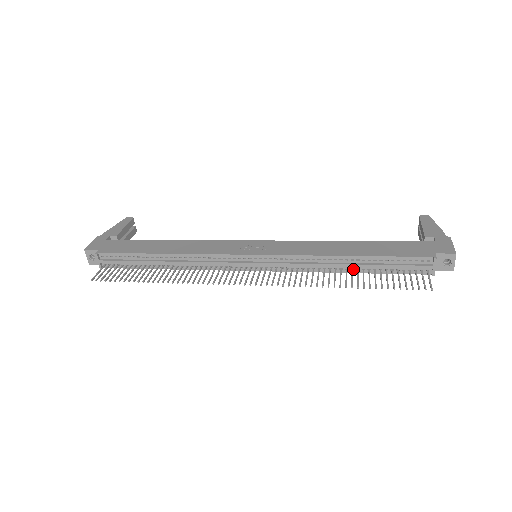
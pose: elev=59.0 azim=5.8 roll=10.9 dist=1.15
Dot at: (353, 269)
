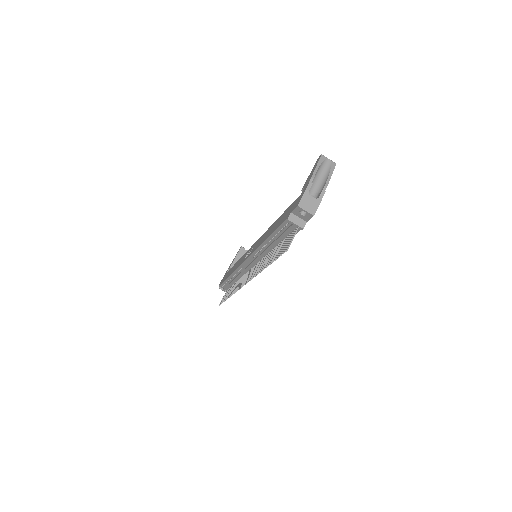
Dot at: occluded
